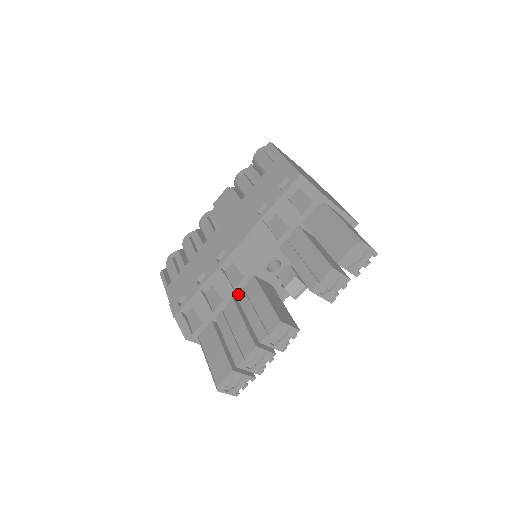
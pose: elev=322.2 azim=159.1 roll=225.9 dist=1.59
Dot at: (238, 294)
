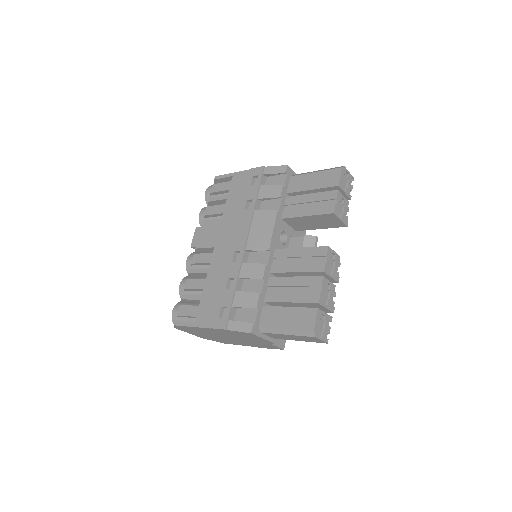
Dot at: (272, 270)
